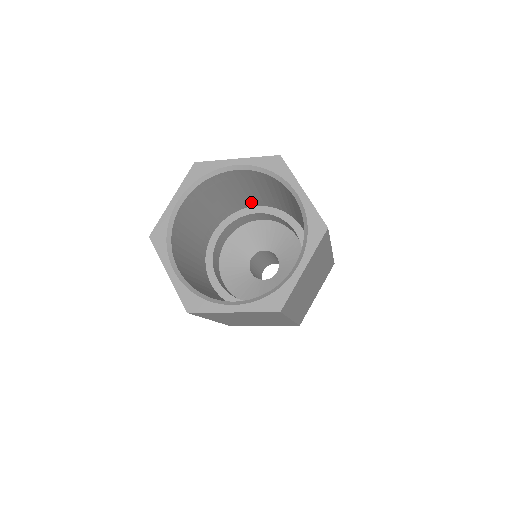
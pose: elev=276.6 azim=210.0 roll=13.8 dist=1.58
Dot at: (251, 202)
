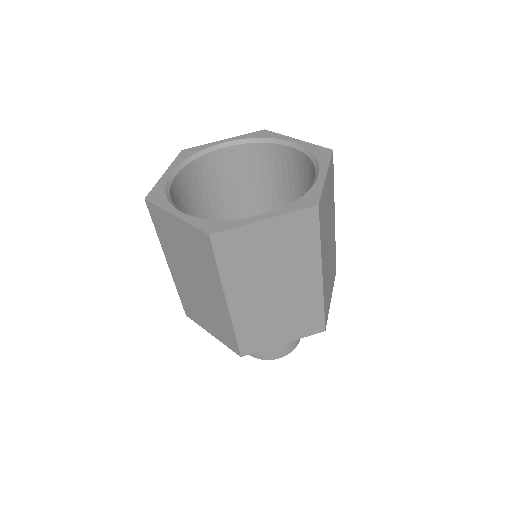
Dot at: occluded
